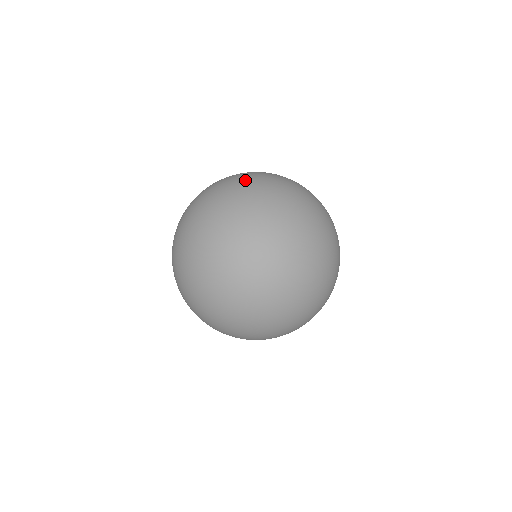
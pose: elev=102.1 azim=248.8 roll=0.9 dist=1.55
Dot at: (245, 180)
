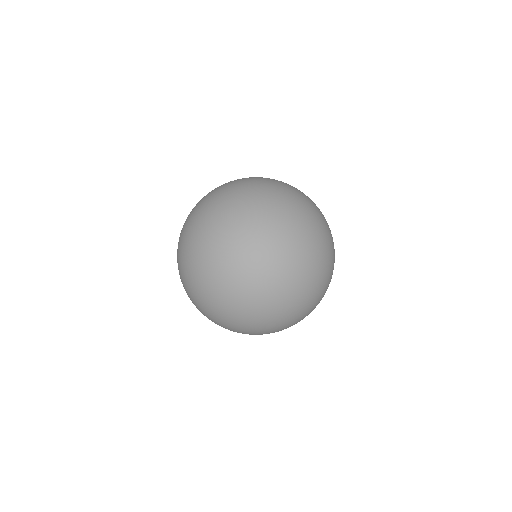
Dot at: (228, 182)
